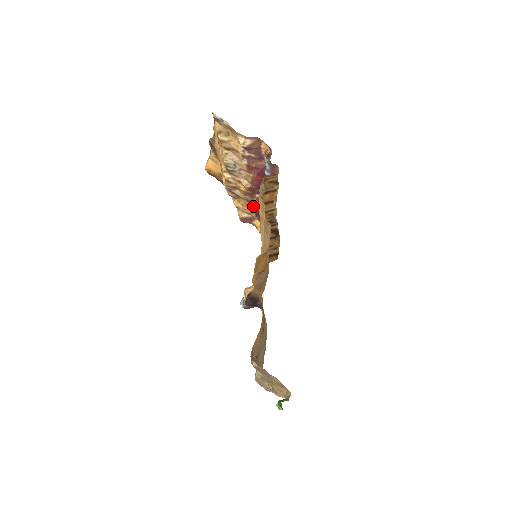
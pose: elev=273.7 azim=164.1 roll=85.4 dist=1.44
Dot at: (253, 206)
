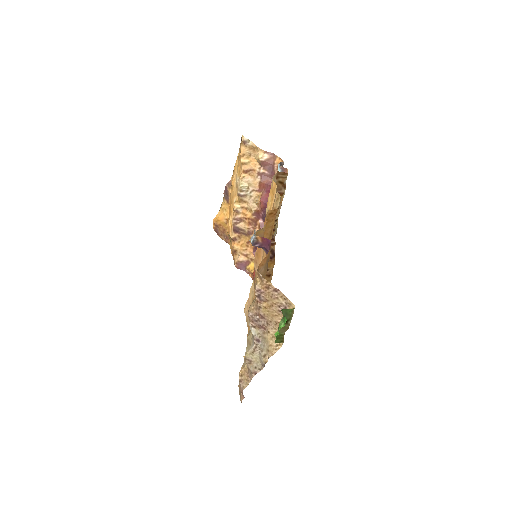
Dot at: occluded
